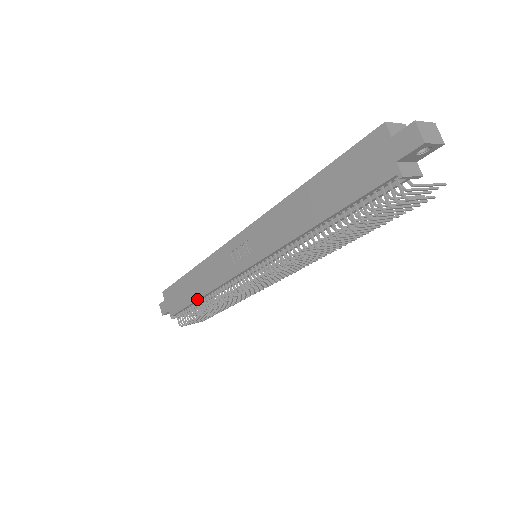
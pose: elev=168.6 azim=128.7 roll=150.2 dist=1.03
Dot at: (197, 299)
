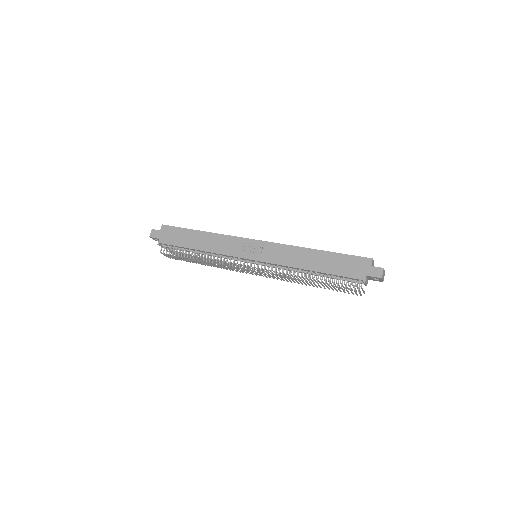
Dot at: (195, 249)
